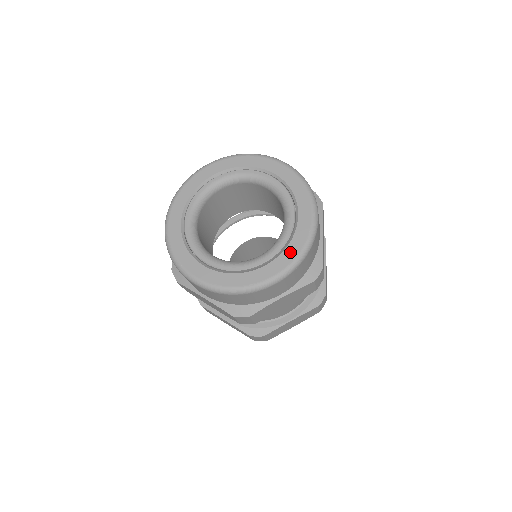
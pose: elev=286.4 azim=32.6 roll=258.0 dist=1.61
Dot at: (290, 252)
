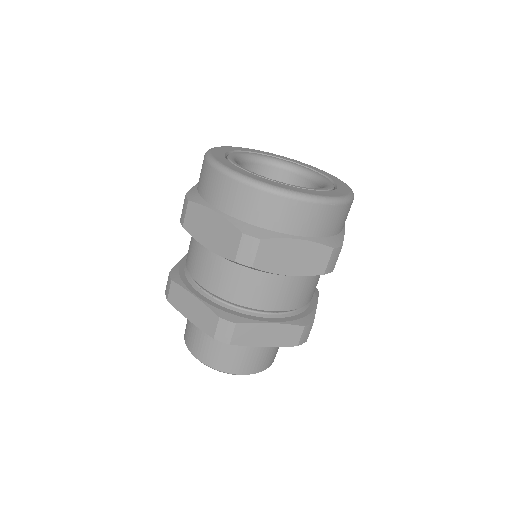
Dot at: (339, 182)
